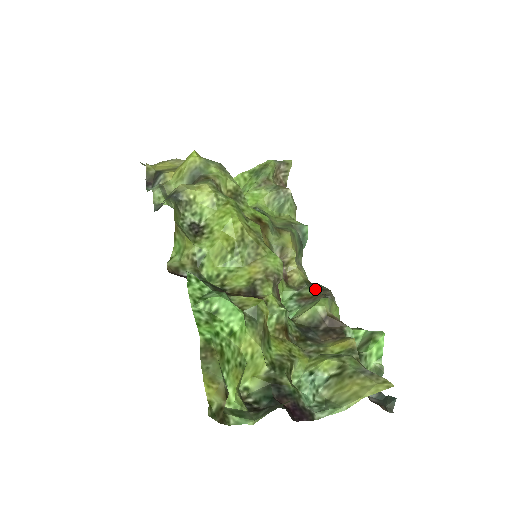
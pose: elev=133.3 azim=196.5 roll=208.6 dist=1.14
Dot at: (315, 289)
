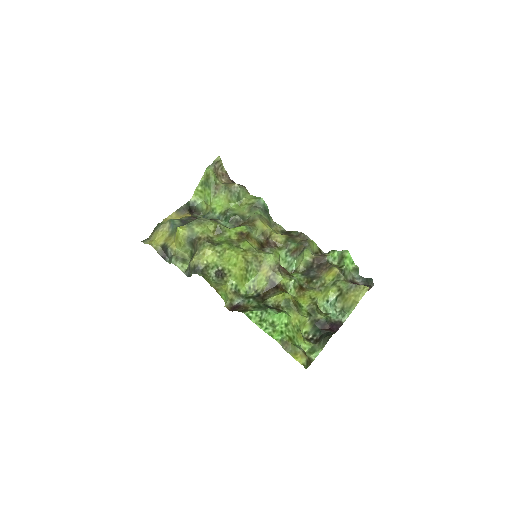
Dot at: (295, 241)
